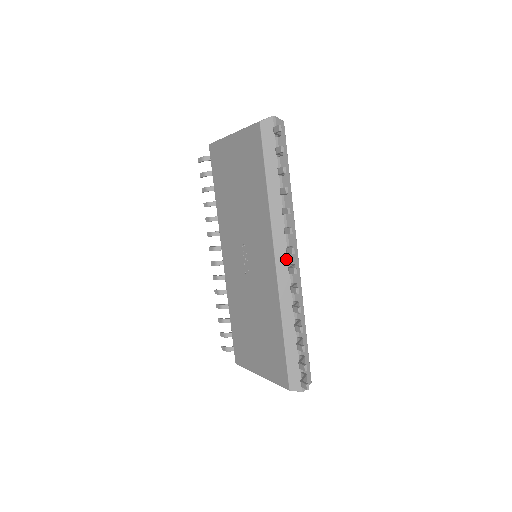
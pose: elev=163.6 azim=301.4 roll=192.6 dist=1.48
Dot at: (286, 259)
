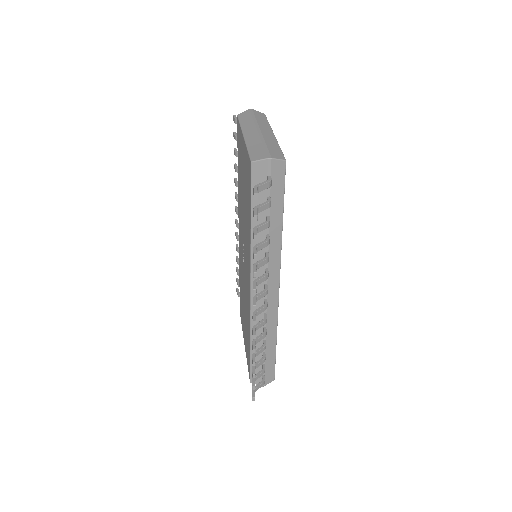
Dot at: occluded
